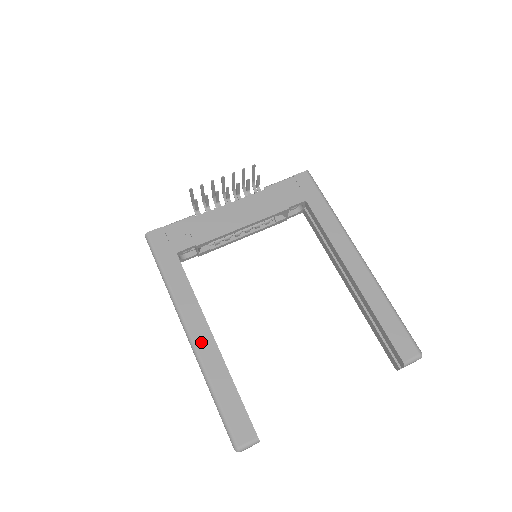
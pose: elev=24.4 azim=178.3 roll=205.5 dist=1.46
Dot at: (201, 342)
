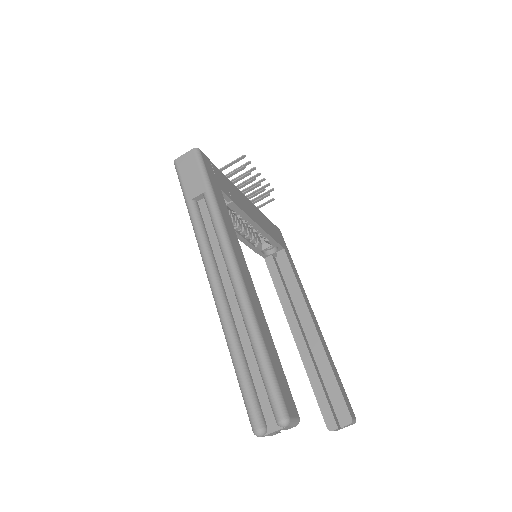
Dot at: (248, 283)
